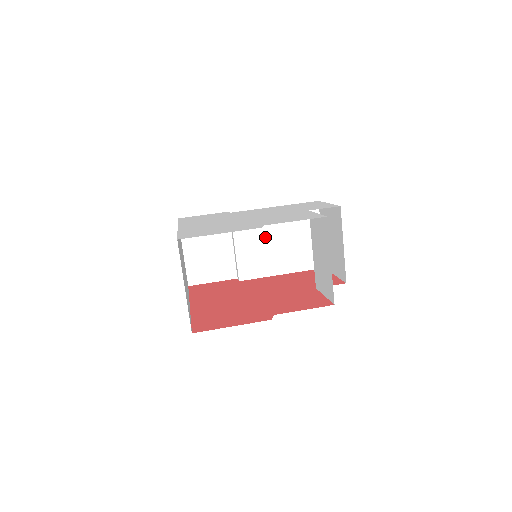
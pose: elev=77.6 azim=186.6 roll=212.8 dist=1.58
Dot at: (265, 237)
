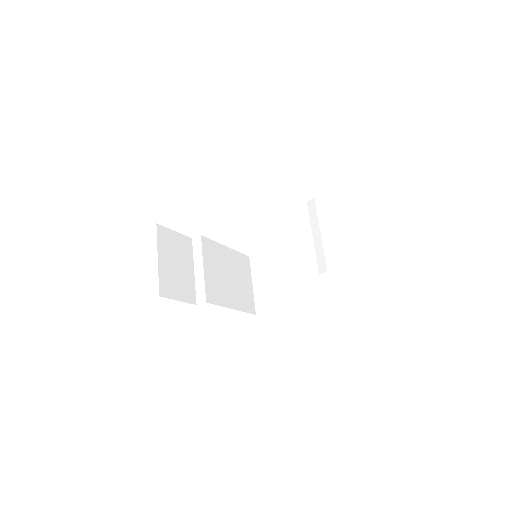
Dot at: (222, 269)
